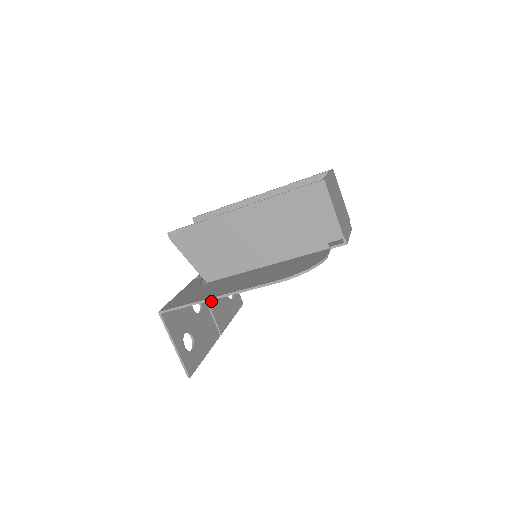
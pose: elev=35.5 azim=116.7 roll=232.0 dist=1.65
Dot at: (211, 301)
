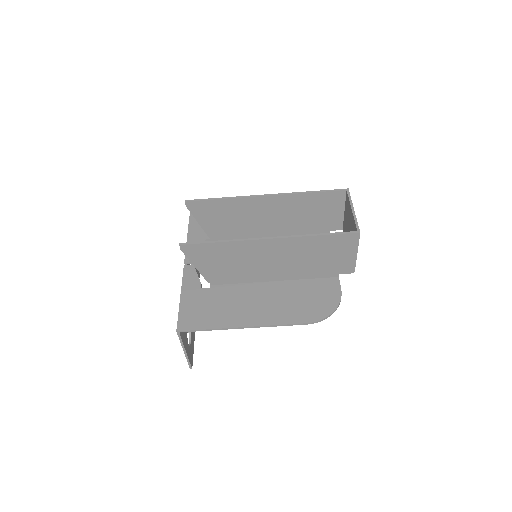
Dot at: occluded
